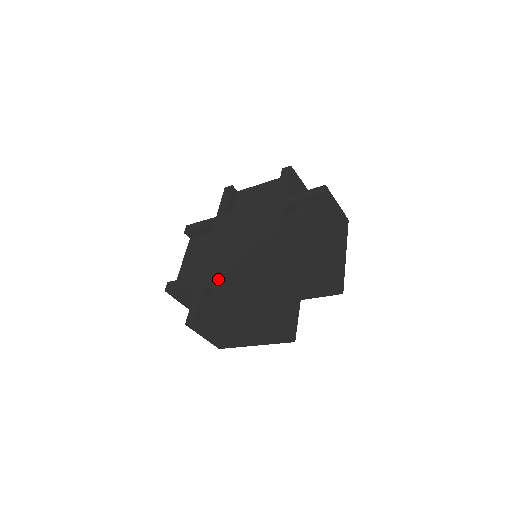
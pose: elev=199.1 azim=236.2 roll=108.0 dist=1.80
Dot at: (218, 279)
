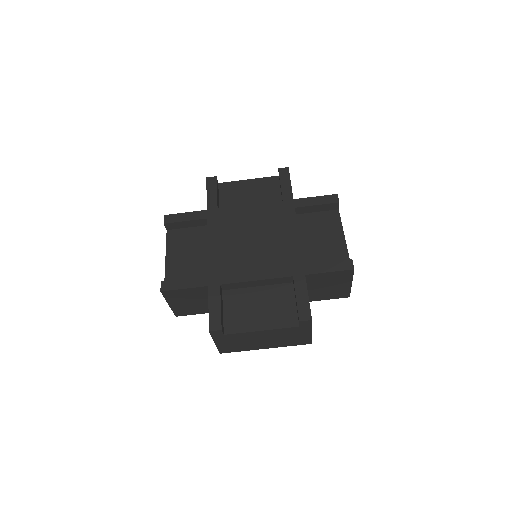
Dot at: (238, 281)
